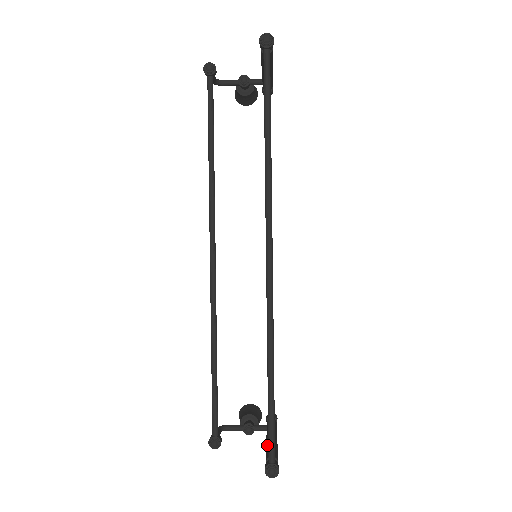
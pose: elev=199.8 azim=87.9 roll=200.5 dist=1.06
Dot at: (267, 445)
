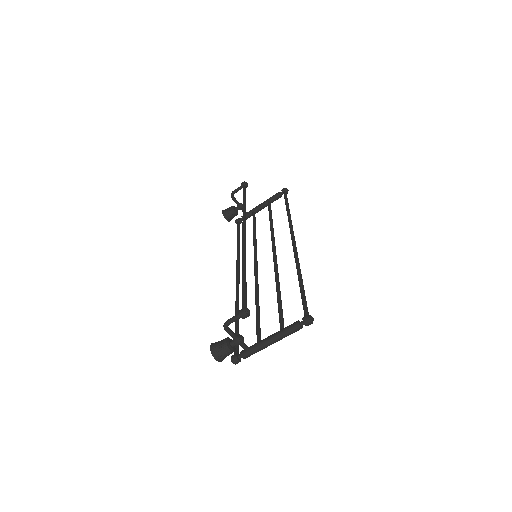
Dot at: (281, 329)
